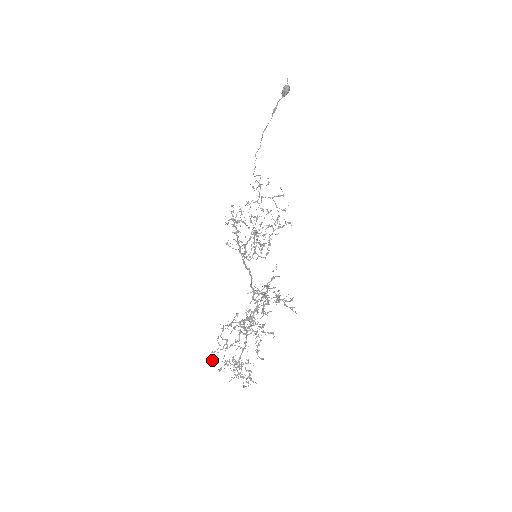
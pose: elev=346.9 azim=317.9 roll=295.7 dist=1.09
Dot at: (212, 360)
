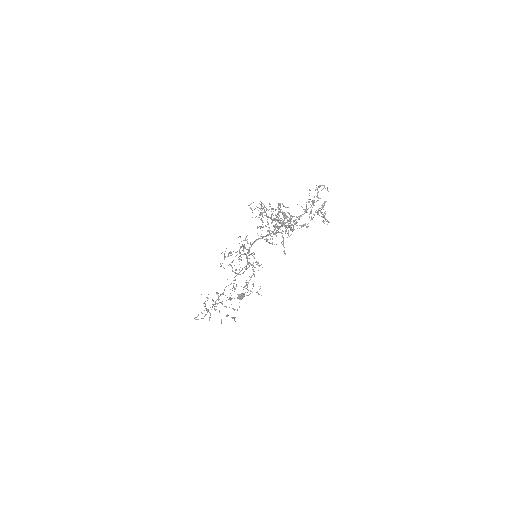
Dot at: (253, 202)
